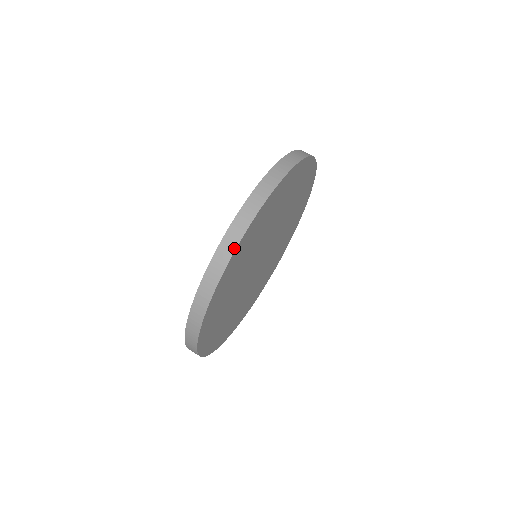
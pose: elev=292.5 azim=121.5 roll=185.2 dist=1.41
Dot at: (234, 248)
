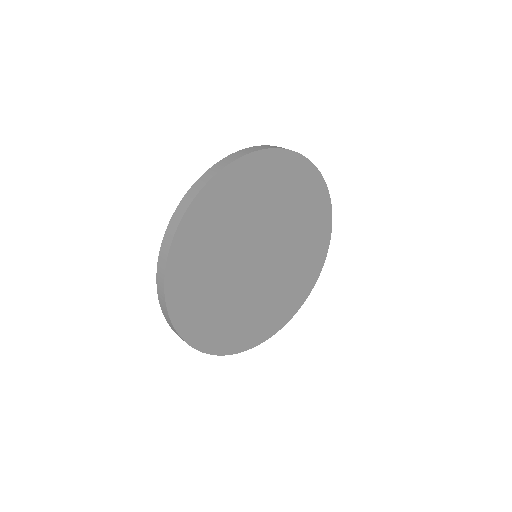
Dot at: (222, 168)
